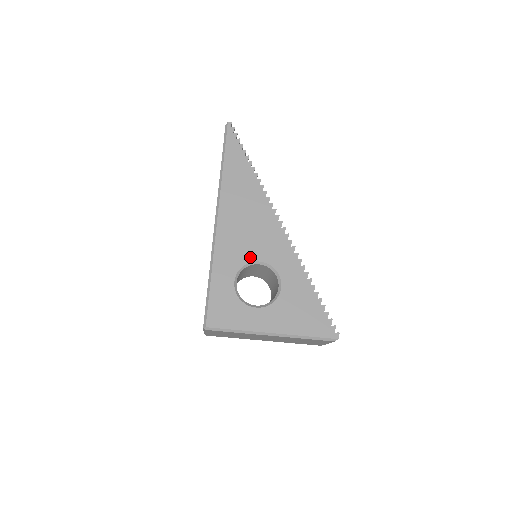
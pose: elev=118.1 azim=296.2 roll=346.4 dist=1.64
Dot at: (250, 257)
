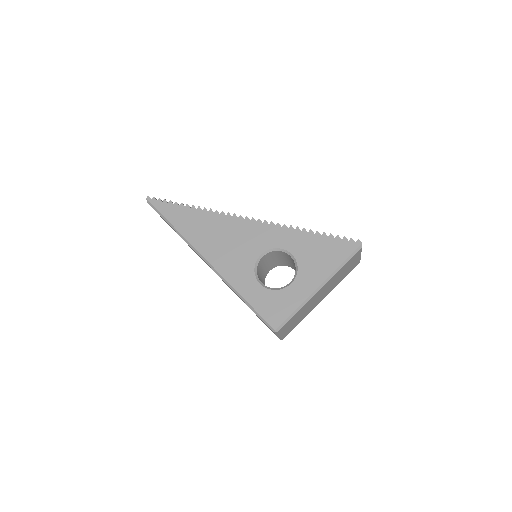
Dot at: (252, 259)
